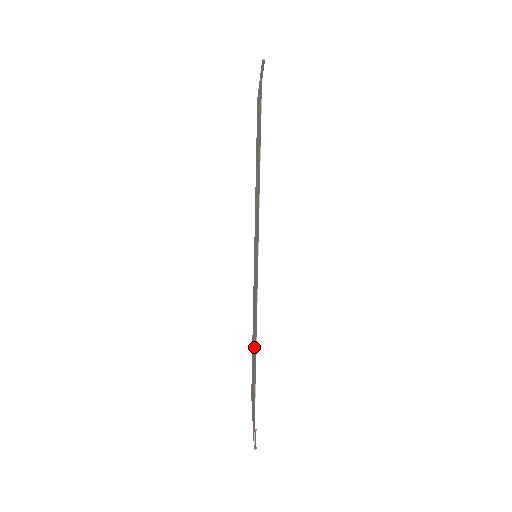
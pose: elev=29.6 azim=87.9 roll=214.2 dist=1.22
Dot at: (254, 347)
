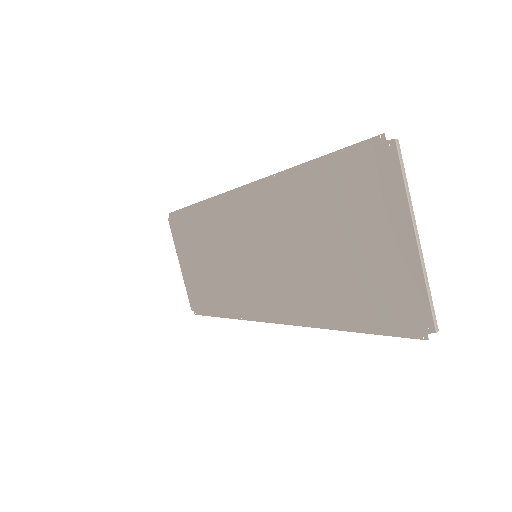
Dot at: (214, 276)
